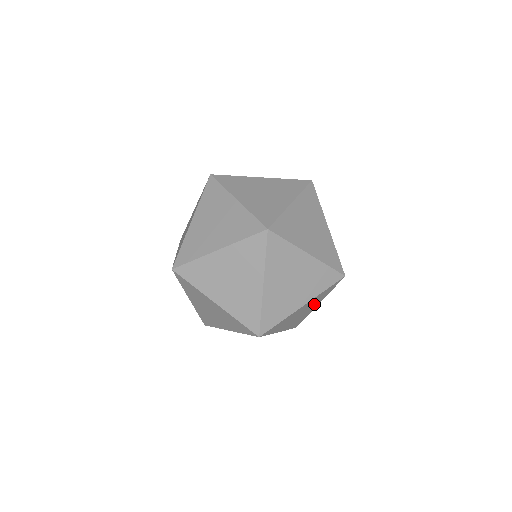
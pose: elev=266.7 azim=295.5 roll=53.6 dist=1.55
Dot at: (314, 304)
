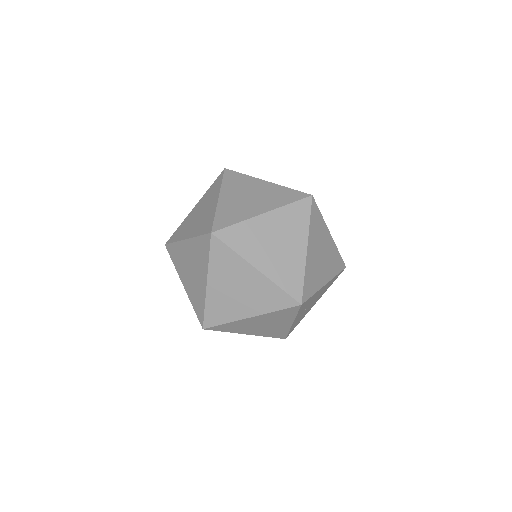
Dot at: (280, 321)
